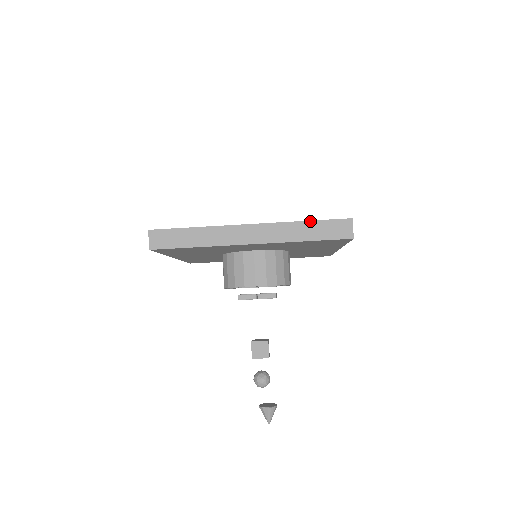
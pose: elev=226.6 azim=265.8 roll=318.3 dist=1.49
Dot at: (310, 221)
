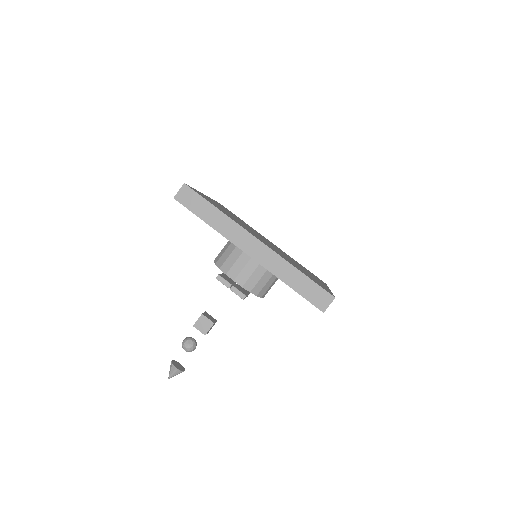
Dot at: (303, 274)
